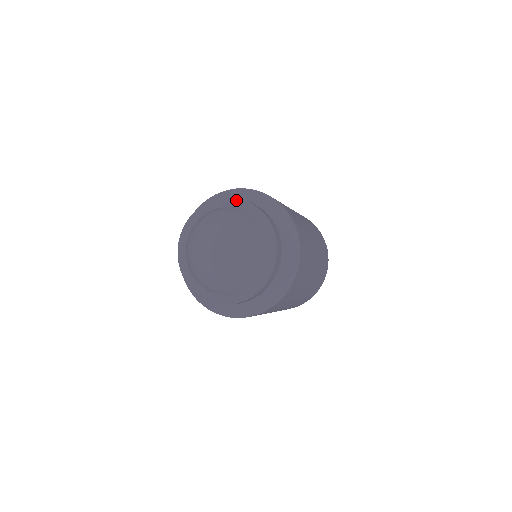
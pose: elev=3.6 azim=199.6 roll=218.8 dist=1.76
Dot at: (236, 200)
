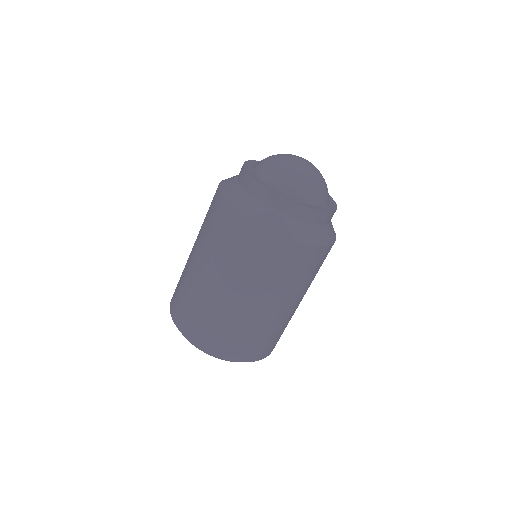
Dot at: occluded
